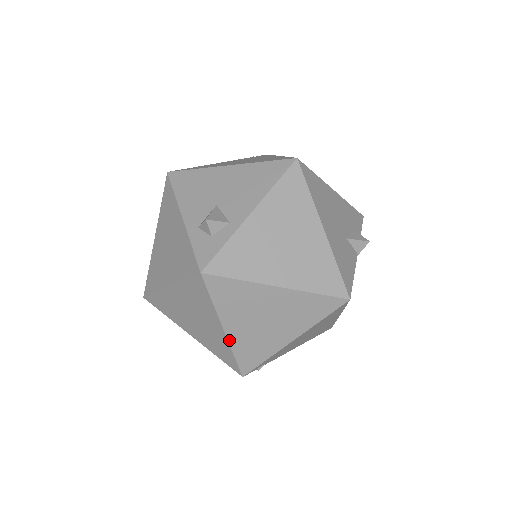
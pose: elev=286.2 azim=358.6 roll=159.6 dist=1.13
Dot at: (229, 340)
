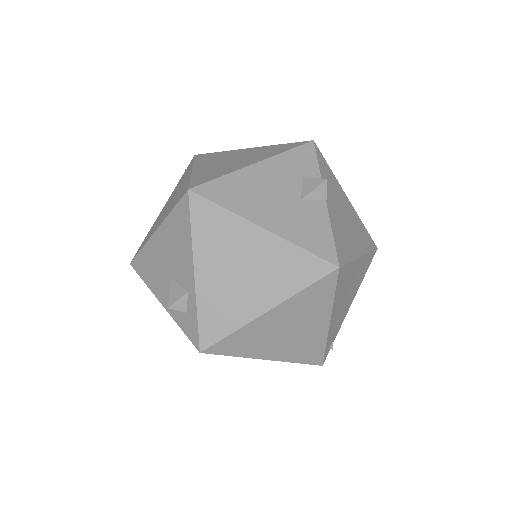
Dot at: (279, 360)
